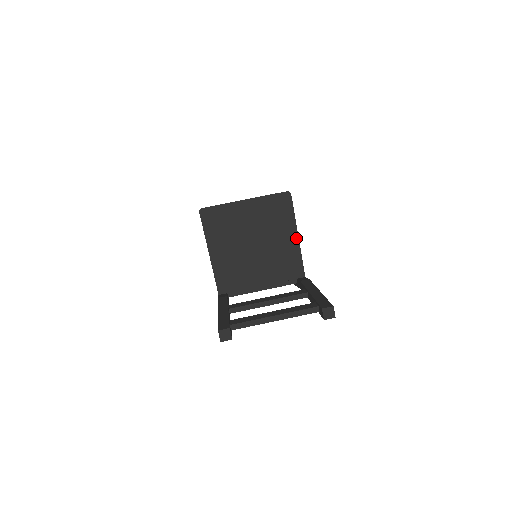
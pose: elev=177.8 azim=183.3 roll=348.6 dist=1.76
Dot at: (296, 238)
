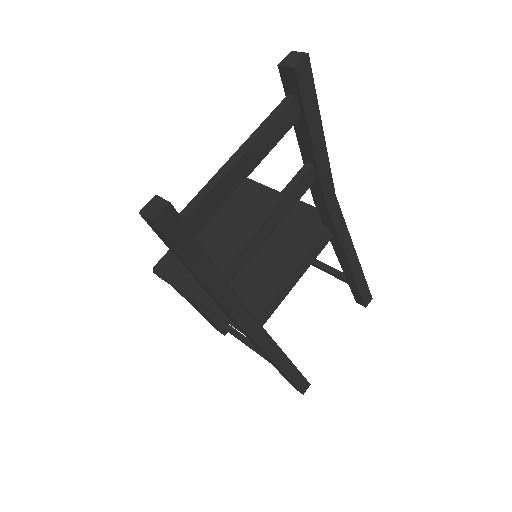
Dot at: occluded
